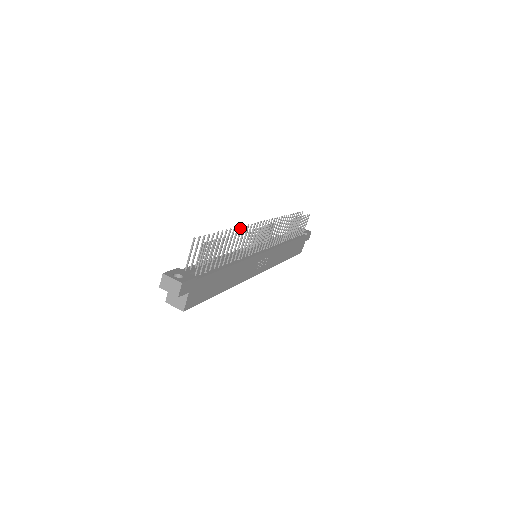
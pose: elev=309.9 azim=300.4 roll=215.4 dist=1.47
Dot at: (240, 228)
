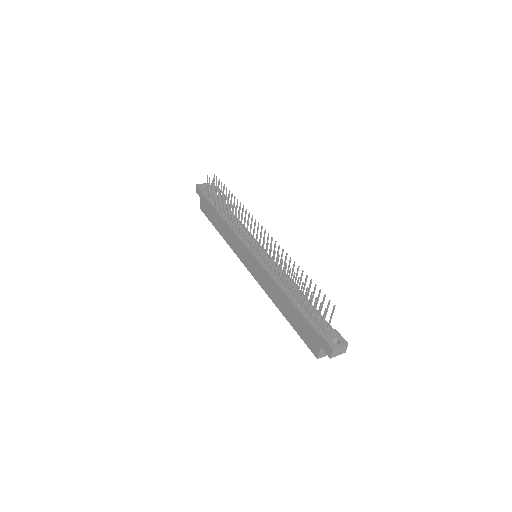
Dot at: (278, 257)
